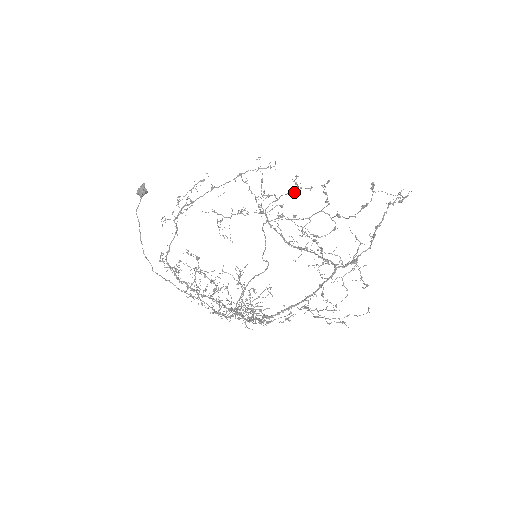
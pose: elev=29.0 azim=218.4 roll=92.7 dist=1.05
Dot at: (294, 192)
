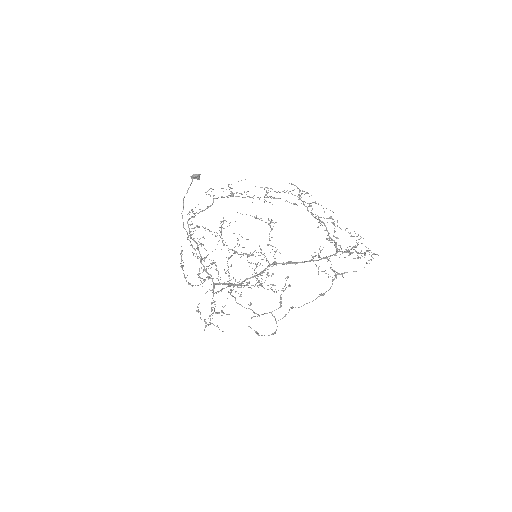
Dot at: (258, 287)
